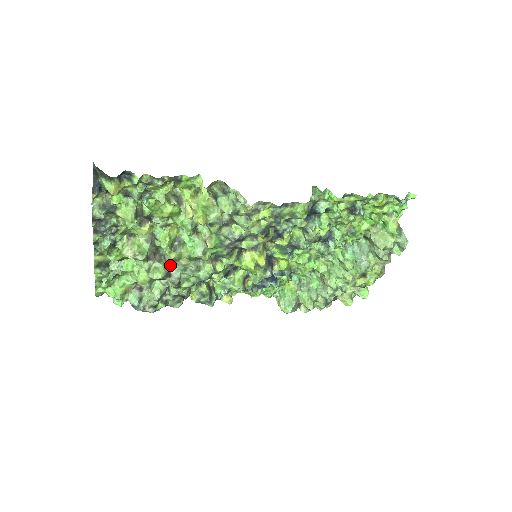
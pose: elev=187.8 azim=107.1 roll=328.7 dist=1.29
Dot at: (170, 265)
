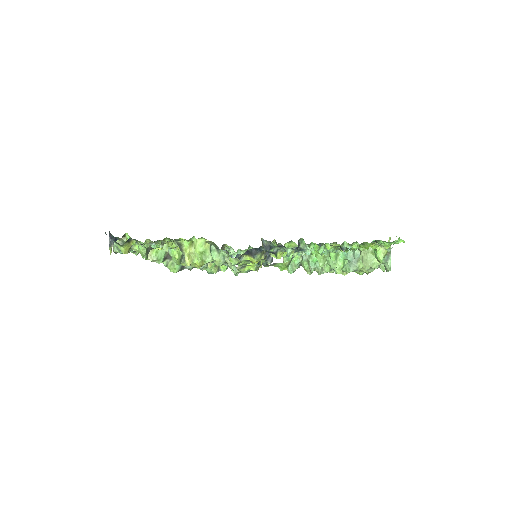
Dot at: occluded
